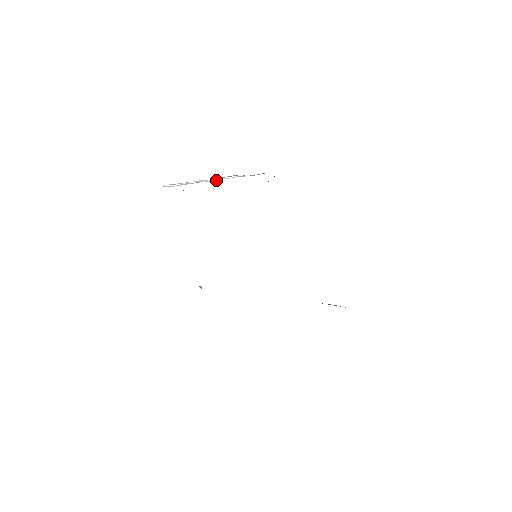
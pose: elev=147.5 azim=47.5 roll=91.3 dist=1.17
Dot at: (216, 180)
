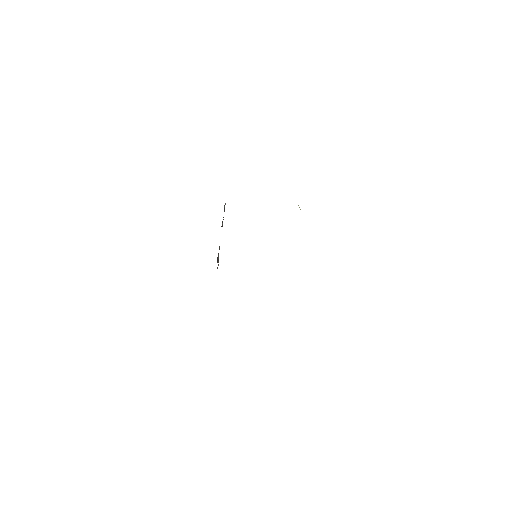
Dot at: occluded
